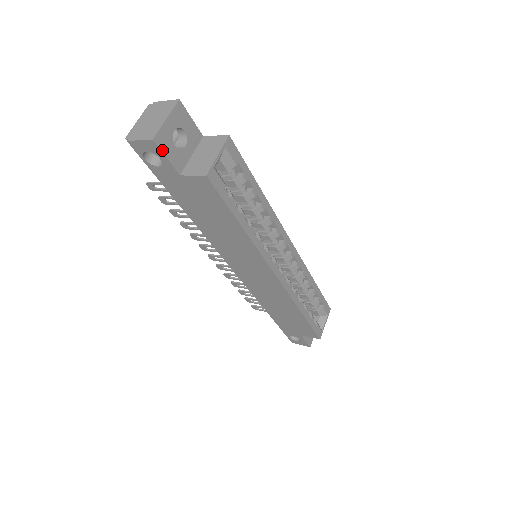
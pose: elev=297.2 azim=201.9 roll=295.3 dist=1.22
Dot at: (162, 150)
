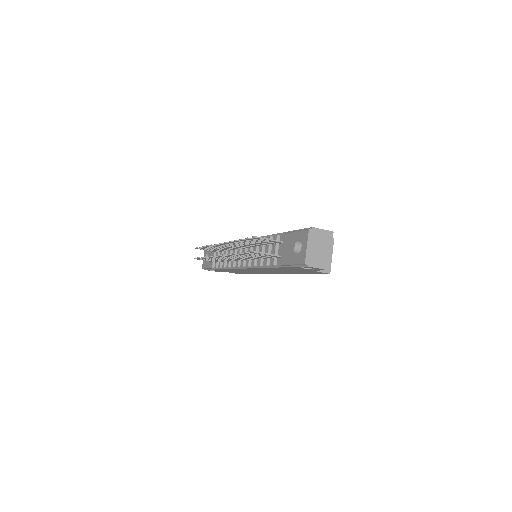
Dot at: occluded
